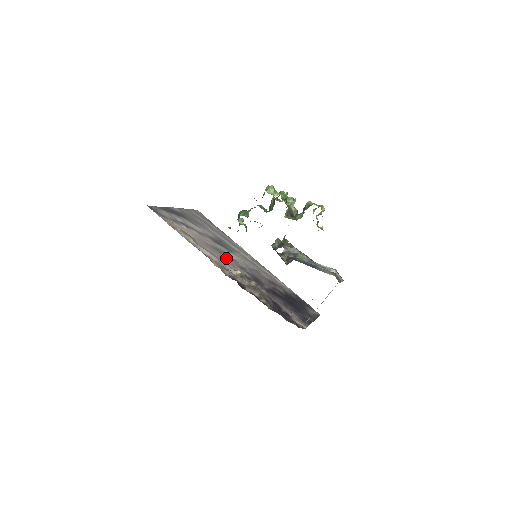
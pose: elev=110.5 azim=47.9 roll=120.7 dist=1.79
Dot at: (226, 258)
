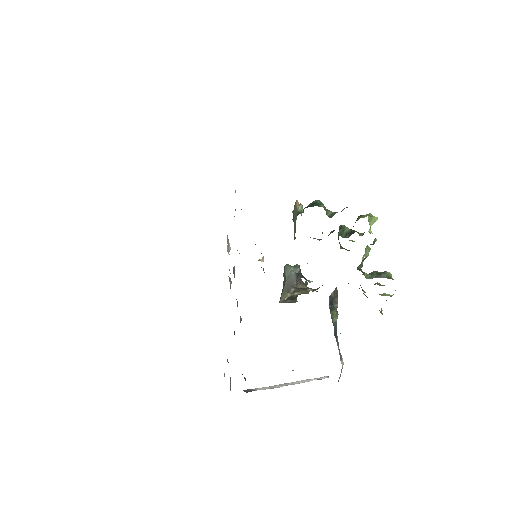
Dot at: occluded
